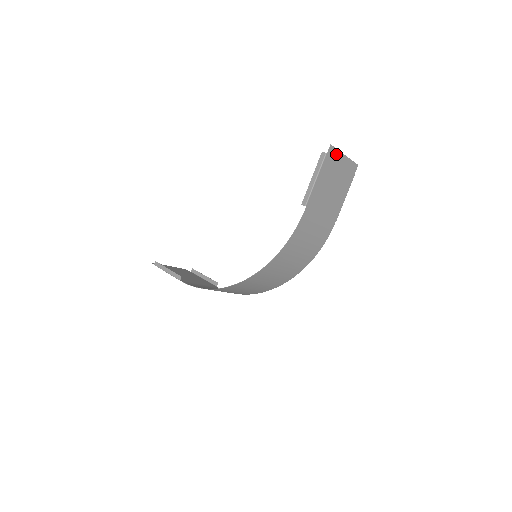
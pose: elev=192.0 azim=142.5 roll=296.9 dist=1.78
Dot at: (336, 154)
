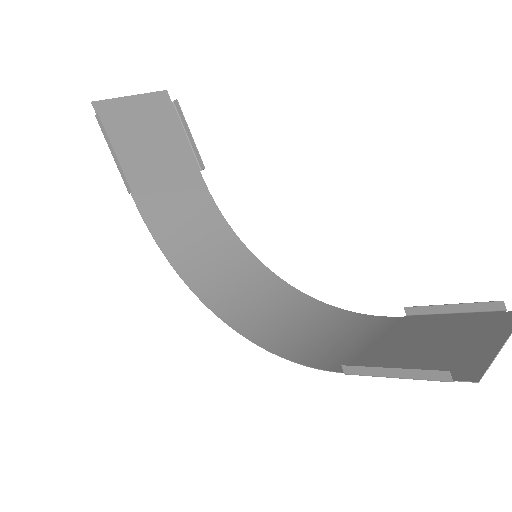
Dot at: (481, 361)
